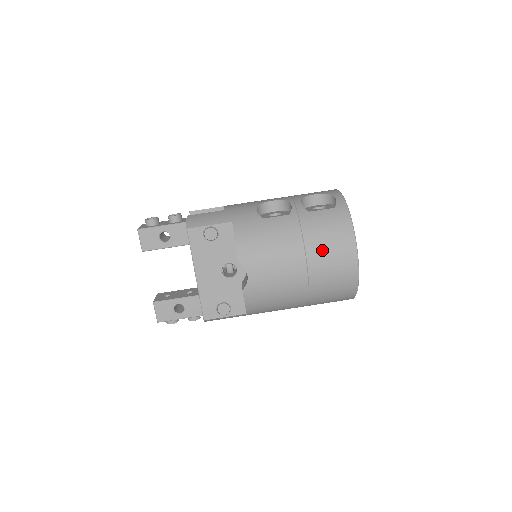
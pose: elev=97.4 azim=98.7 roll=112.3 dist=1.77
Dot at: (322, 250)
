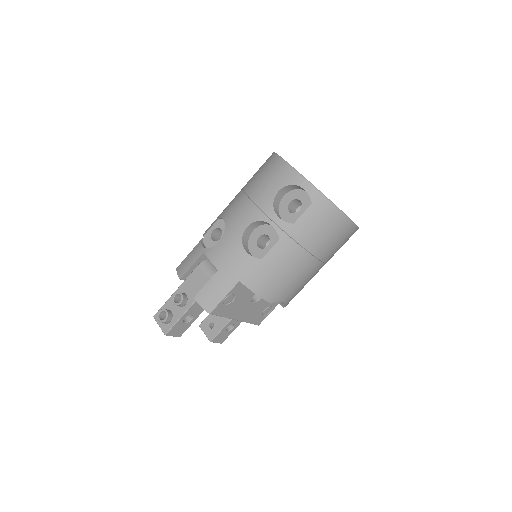
Dot at: (326, 244)
